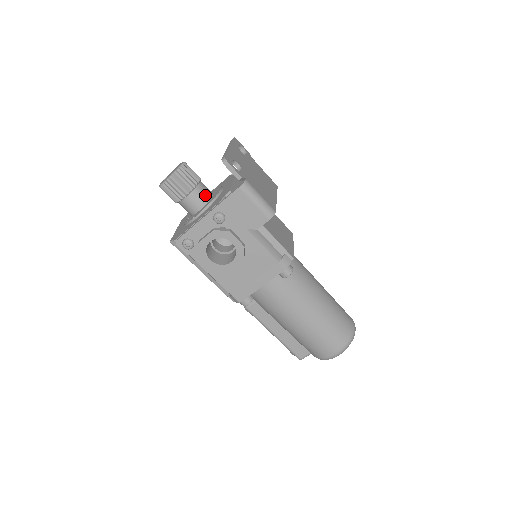
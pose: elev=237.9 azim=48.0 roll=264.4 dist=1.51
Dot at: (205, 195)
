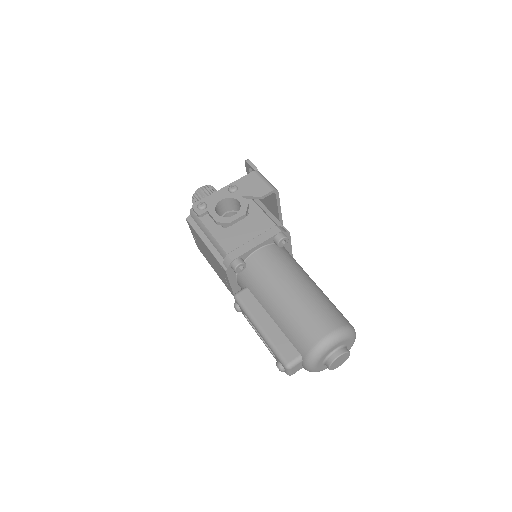
Dot at: occluded
